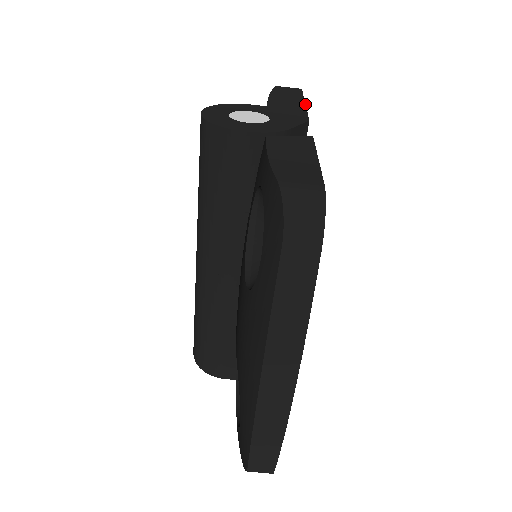
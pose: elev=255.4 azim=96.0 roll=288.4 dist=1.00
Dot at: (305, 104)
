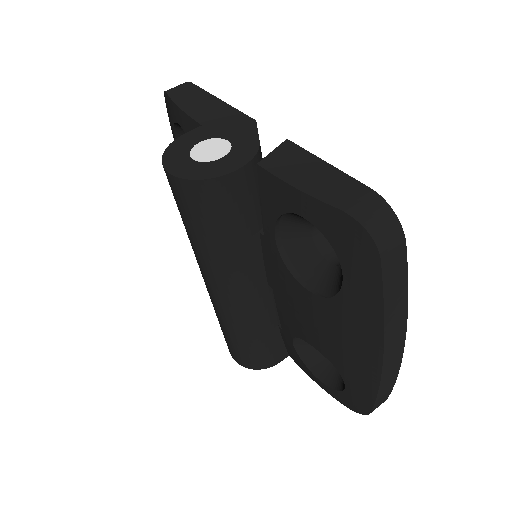
Dot at: (223, 101)
